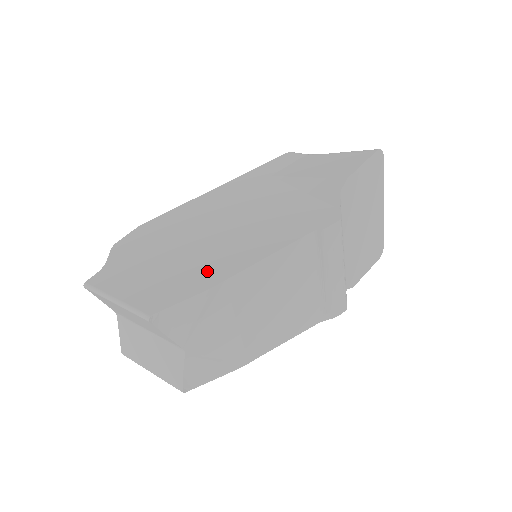
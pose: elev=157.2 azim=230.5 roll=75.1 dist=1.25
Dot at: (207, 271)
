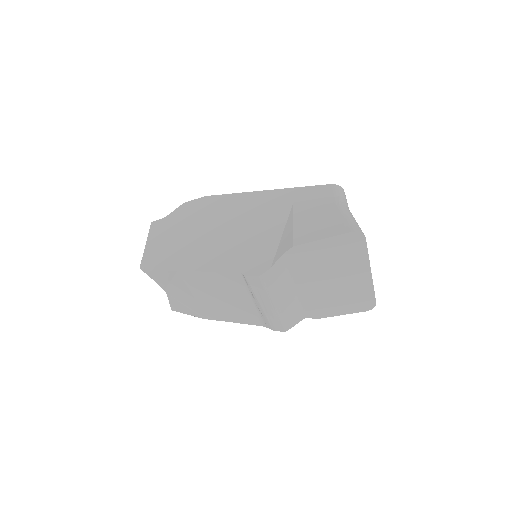
Dot at: (181, 258)
